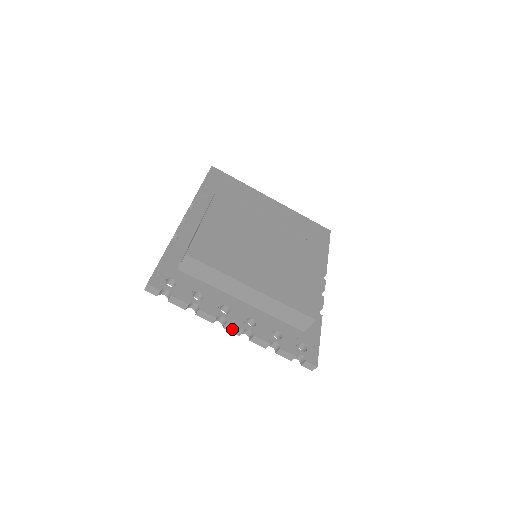
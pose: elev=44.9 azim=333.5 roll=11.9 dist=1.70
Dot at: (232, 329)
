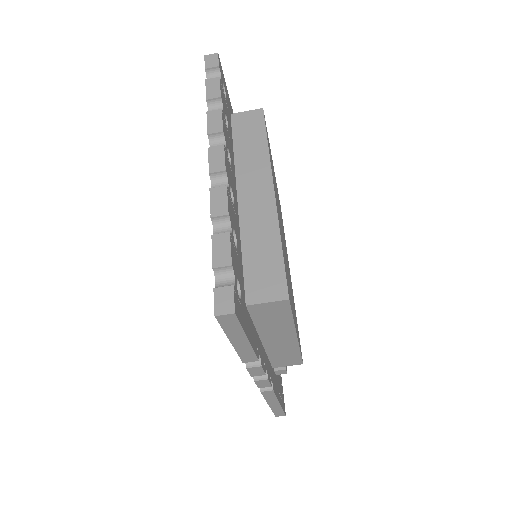
Dot at: (216, 158)
